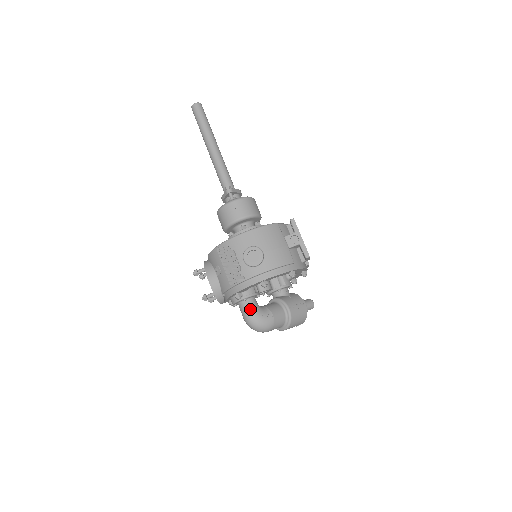
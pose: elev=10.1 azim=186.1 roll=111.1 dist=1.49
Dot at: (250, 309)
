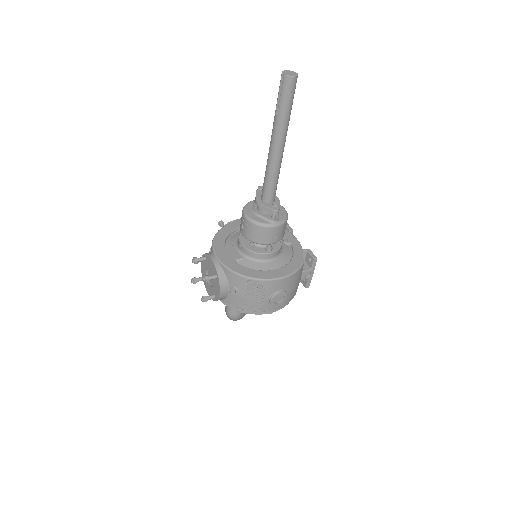
Dot at: occluded
